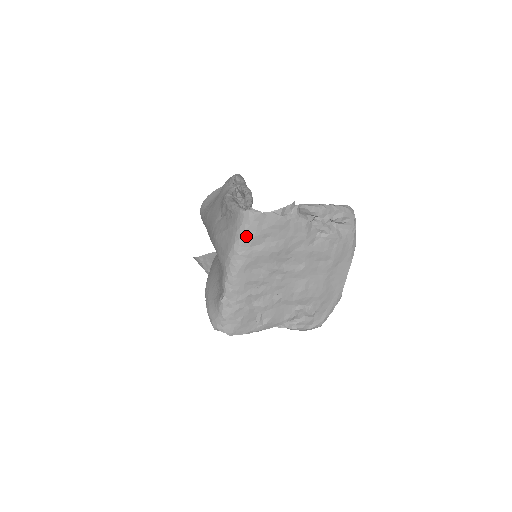
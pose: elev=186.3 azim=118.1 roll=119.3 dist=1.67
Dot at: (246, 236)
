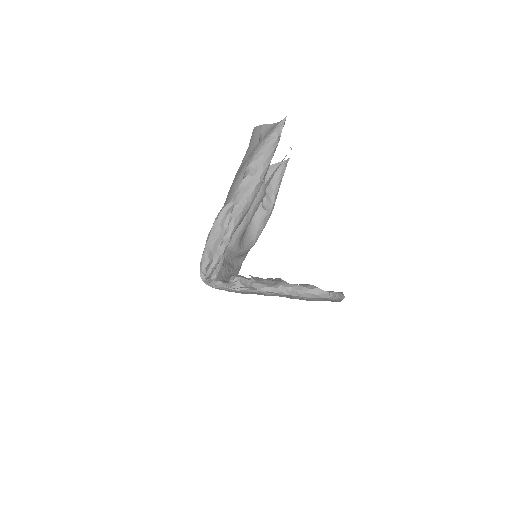
Dot at: occluded
